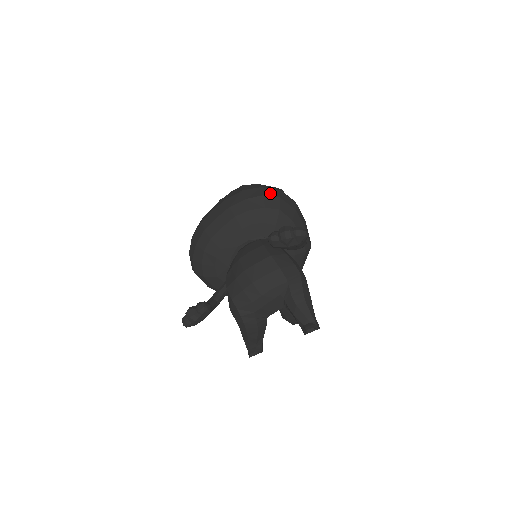
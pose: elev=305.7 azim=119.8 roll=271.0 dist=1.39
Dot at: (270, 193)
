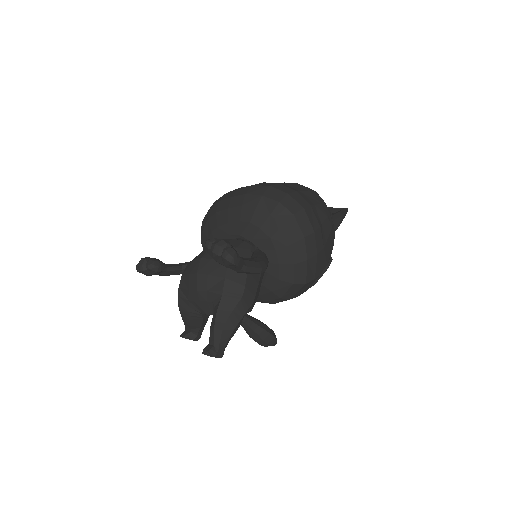
Dot at: (289, 204)
